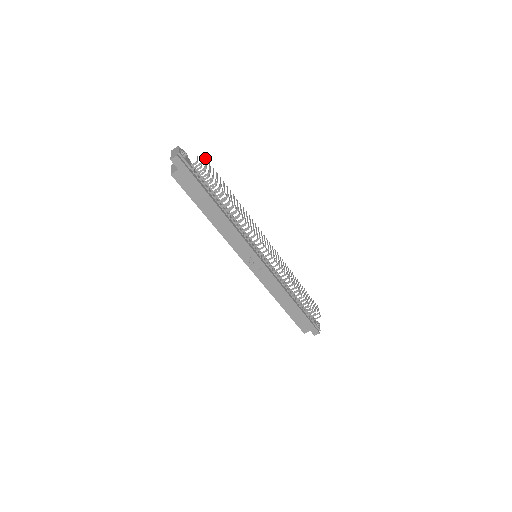
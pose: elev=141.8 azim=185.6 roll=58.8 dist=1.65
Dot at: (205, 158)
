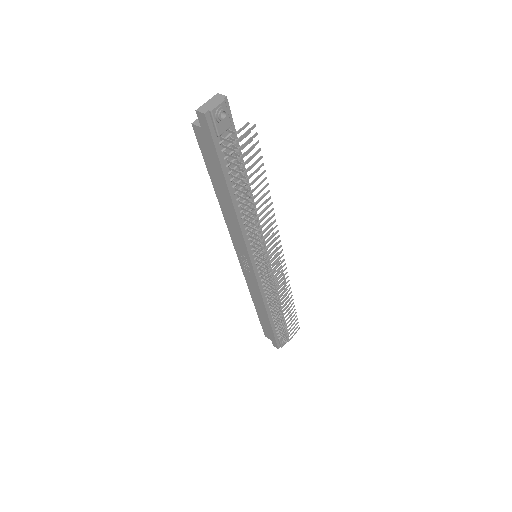
Dot at: (255, 133)
